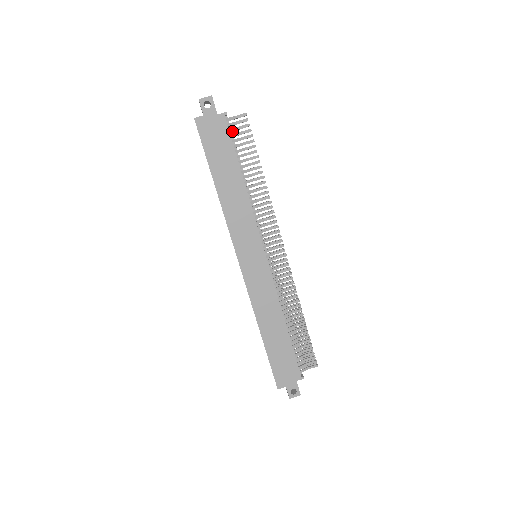
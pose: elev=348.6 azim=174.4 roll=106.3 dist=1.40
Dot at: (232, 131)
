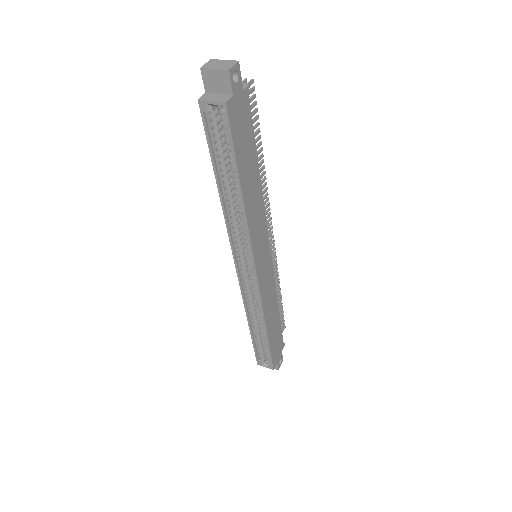
Dot at: occluded
